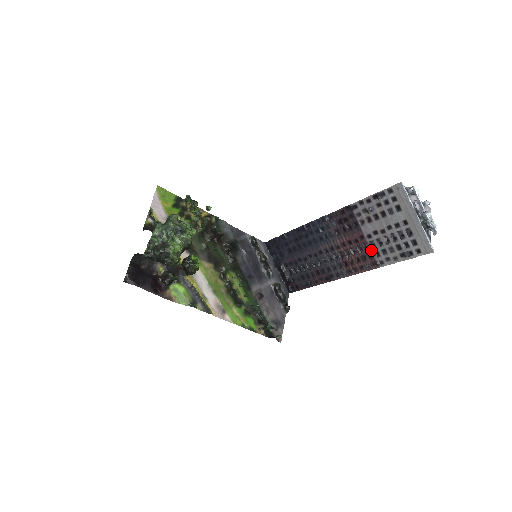
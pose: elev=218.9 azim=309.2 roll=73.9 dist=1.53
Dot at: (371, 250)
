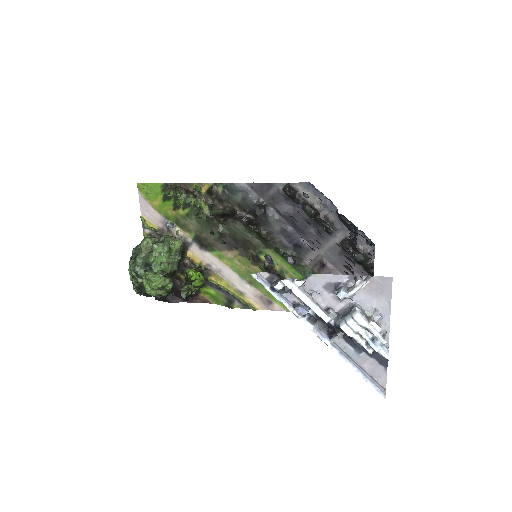
Dot at: occluded
